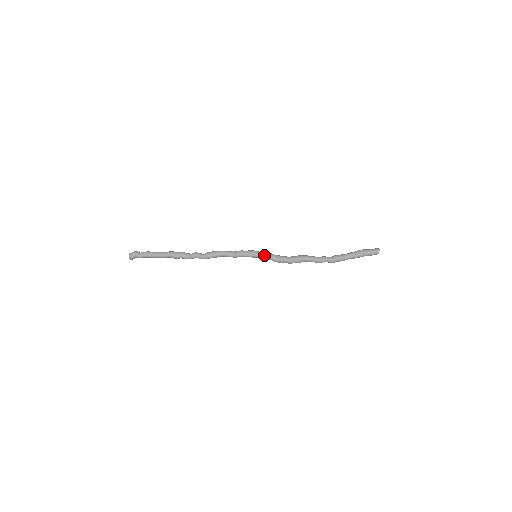
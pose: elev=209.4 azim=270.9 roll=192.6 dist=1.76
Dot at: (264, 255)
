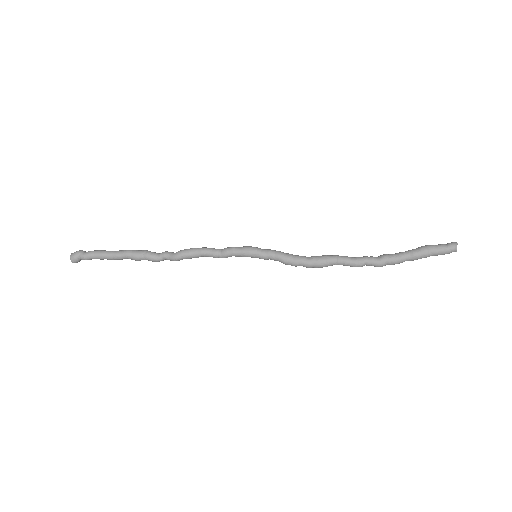
Dot at: (268, 252)
